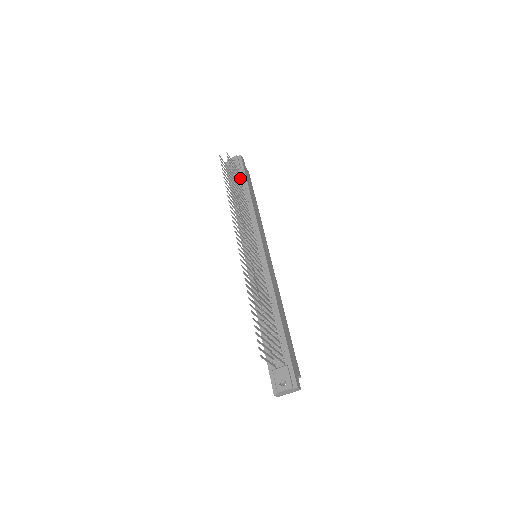
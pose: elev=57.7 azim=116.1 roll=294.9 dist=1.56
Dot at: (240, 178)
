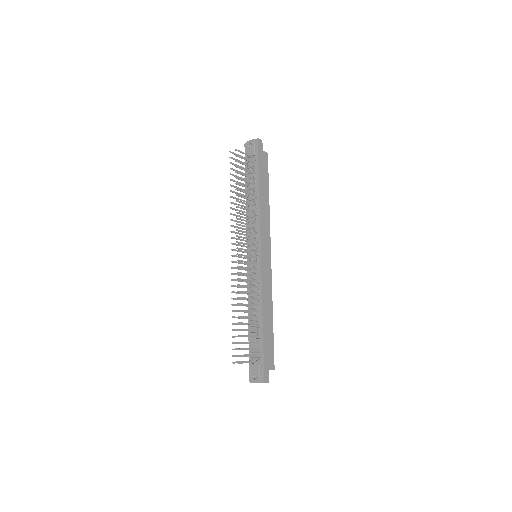
Dot at: (253, 168)
